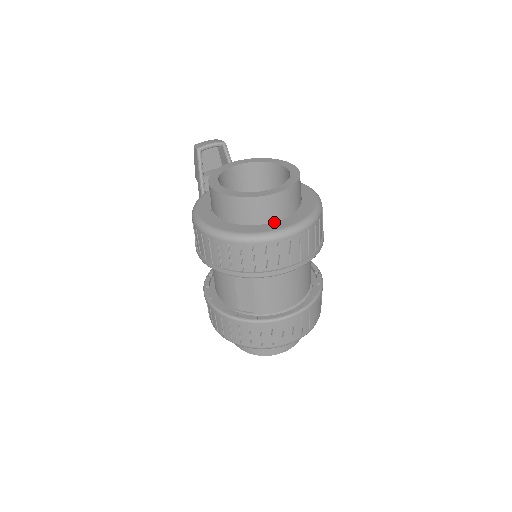
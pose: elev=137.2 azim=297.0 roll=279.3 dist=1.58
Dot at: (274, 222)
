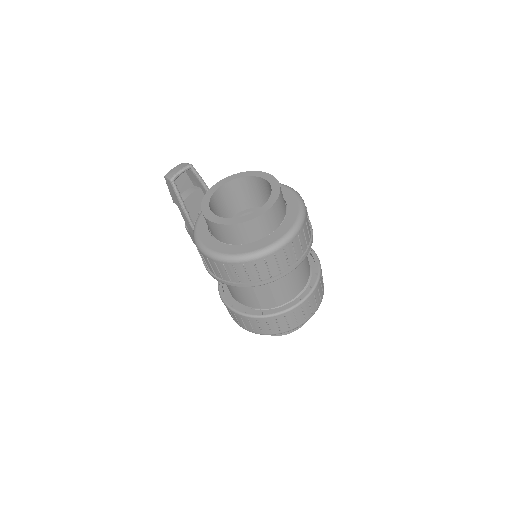
Dot at: (273, 232)
